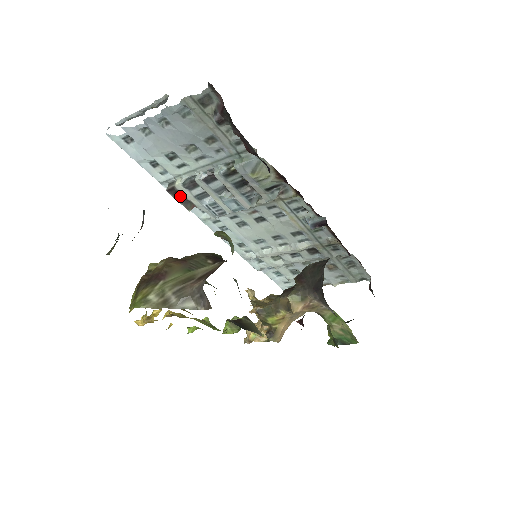
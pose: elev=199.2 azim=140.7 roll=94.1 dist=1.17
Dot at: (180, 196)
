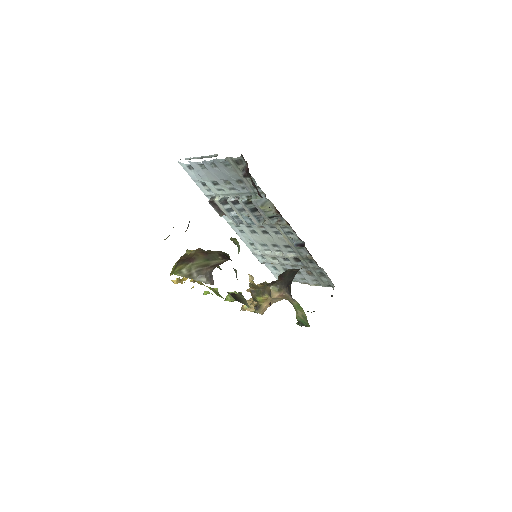
Dot at: (216, 207)
